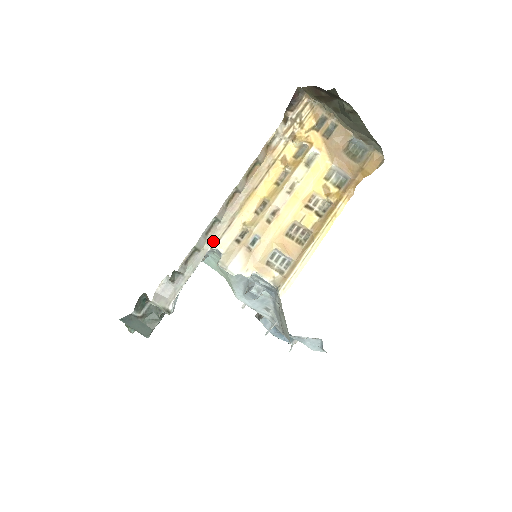
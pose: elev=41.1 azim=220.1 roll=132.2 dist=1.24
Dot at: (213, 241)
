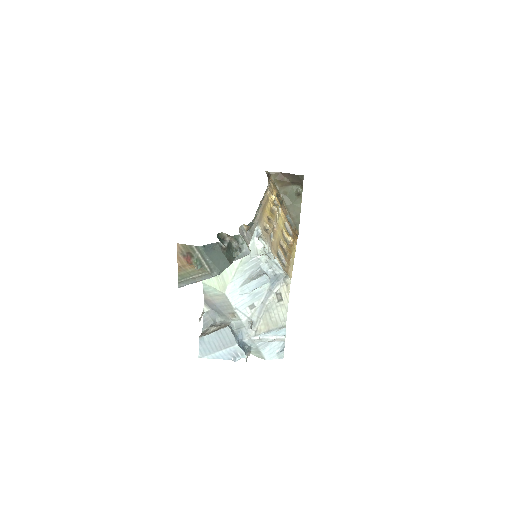
Dot at: (257, 221)
